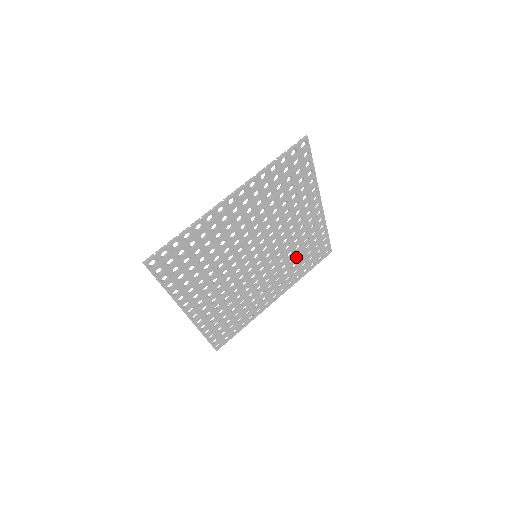
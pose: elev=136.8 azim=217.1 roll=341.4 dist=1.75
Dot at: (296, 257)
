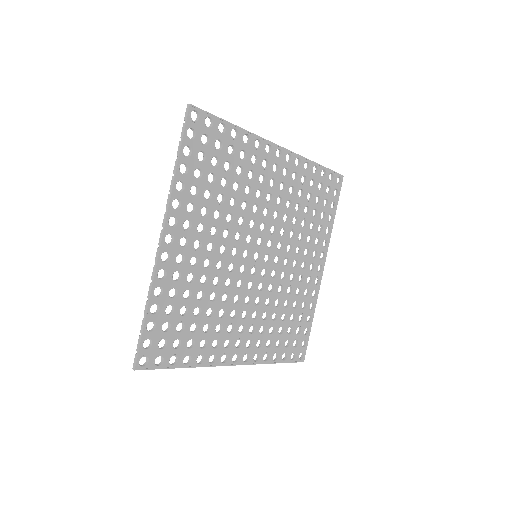
Dot at: (279, 317)
